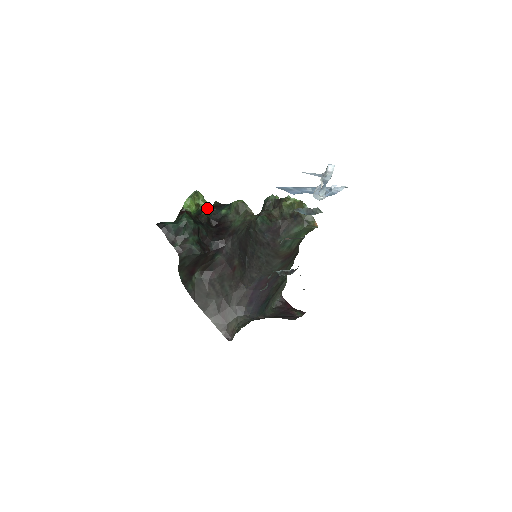
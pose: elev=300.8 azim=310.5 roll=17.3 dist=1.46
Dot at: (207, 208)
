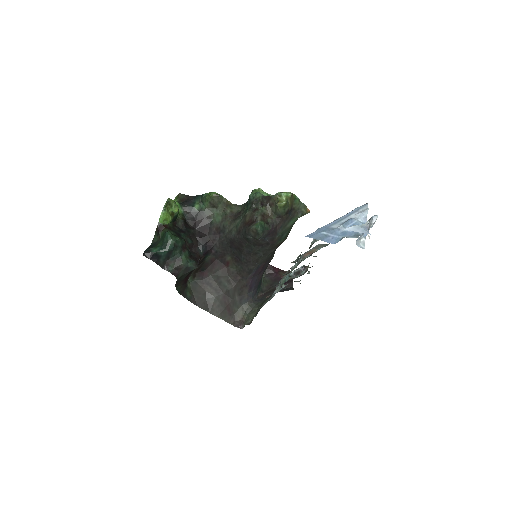
Dot at: occluded
